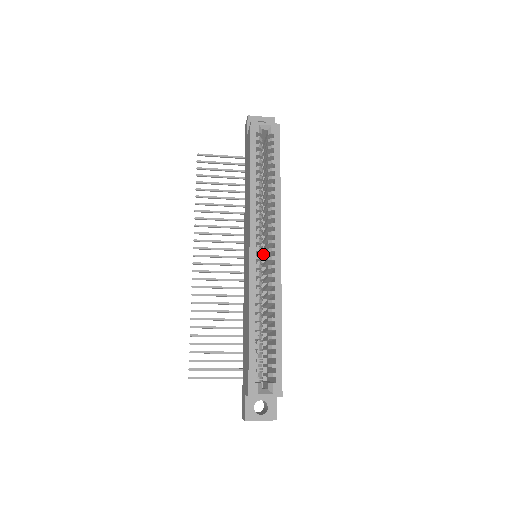
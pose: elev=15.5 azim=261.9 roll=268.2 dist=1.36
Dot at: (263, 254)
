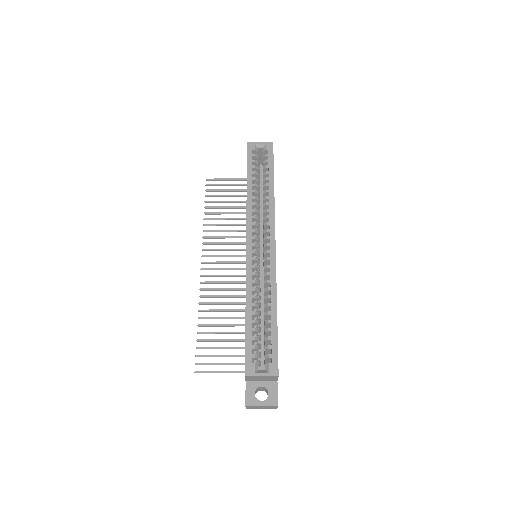
Dot at: occluded
